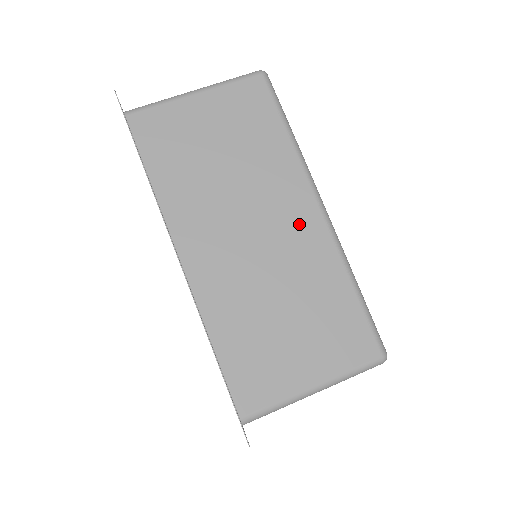
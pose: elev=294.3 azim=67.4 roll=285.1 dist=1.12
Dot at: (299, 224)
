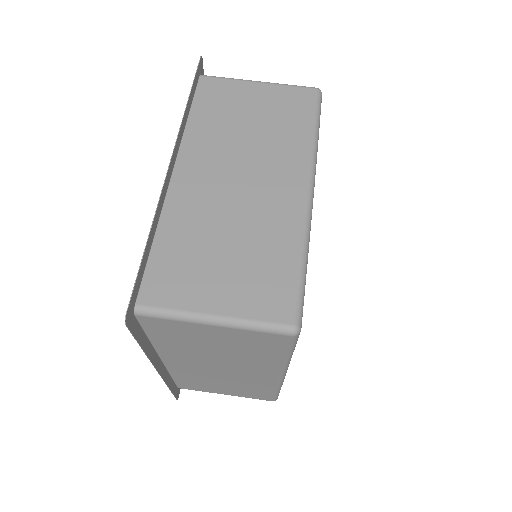
Dot at: (283, 191)
